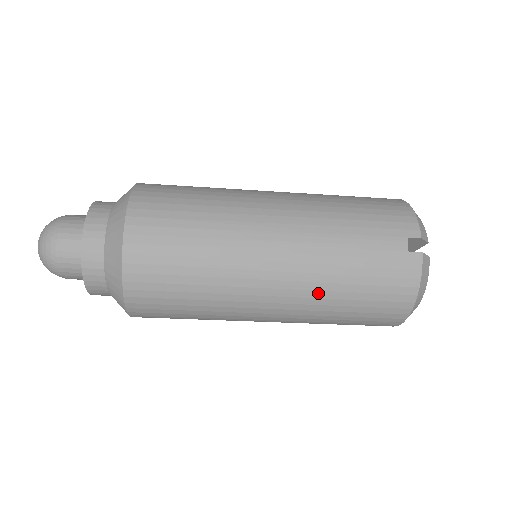
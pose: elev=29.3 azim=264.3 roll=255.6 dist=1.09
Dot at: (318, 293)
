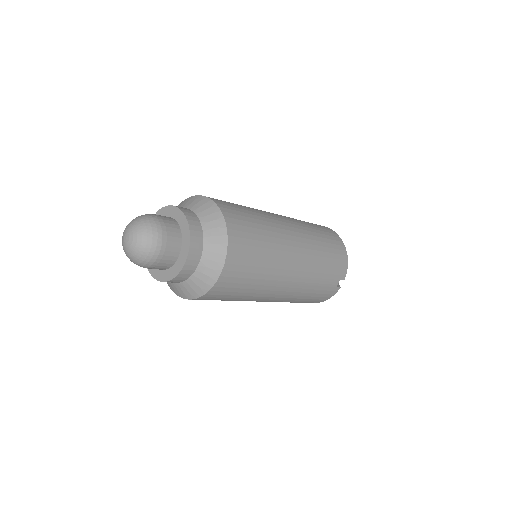
Dot at: (287, 301)
